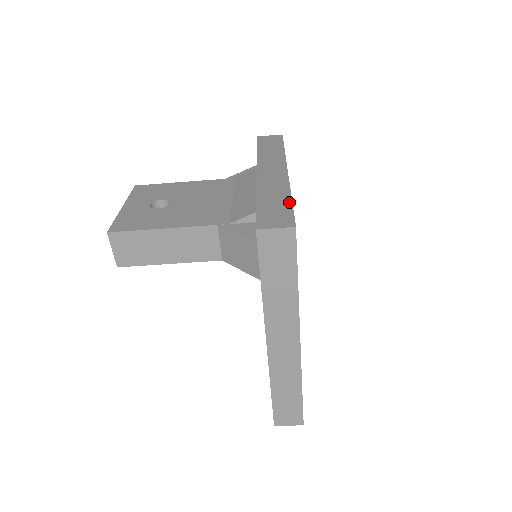
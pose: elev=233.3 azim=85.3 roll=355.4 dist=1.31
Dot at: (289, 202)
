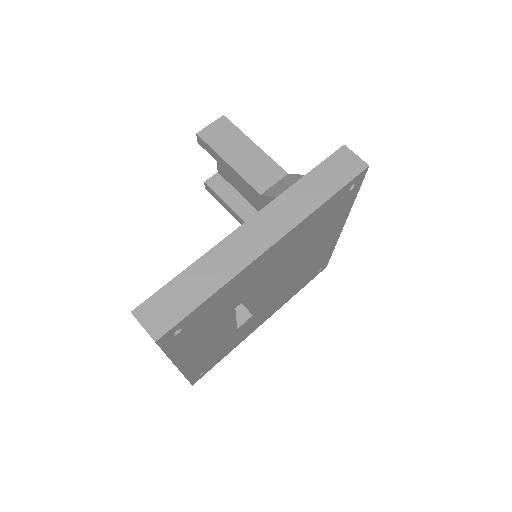
Dot at: occluded
